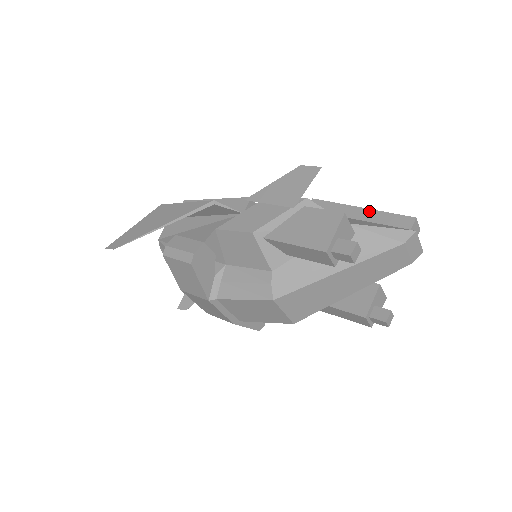
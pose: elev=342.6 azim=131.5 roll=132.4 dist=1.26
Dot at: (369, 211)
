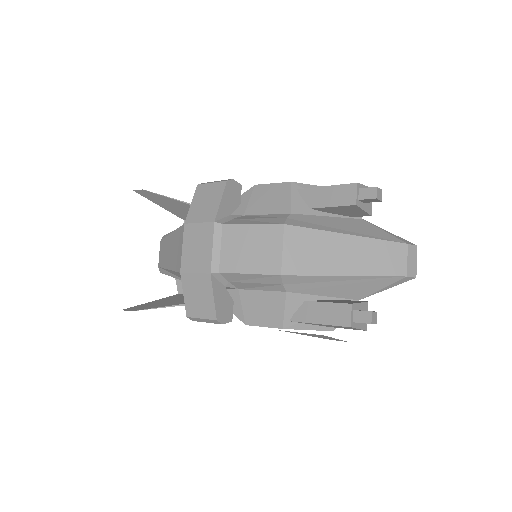
Dot at: occluded
